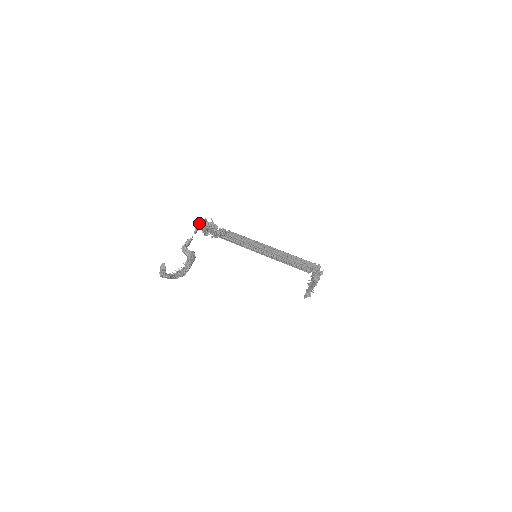
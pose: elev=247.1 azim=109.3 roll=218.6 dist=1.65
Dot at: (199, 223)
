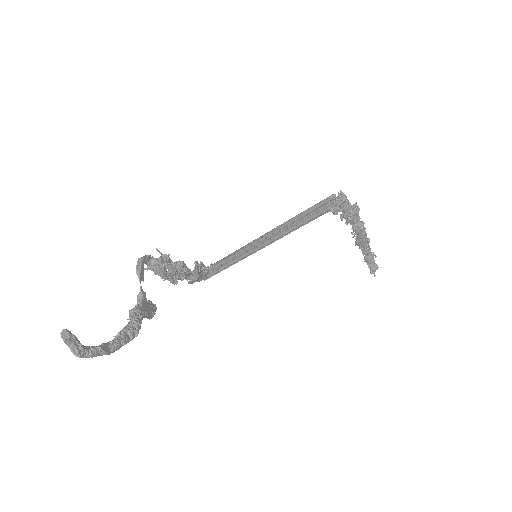
Dot at: (137, 263)
